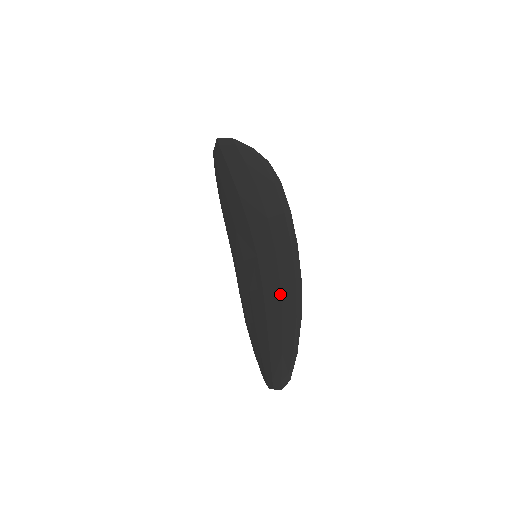
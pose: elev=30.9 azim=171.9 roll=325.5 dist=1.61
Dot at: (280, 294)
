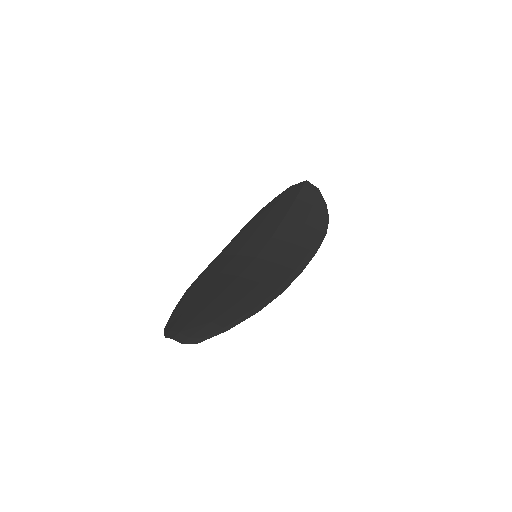
Dot at: (253, 287)
